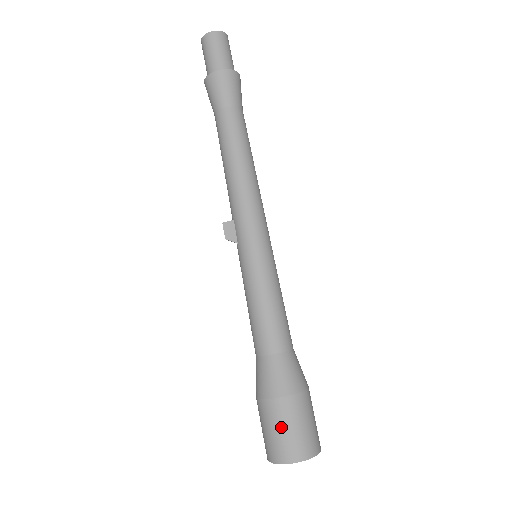
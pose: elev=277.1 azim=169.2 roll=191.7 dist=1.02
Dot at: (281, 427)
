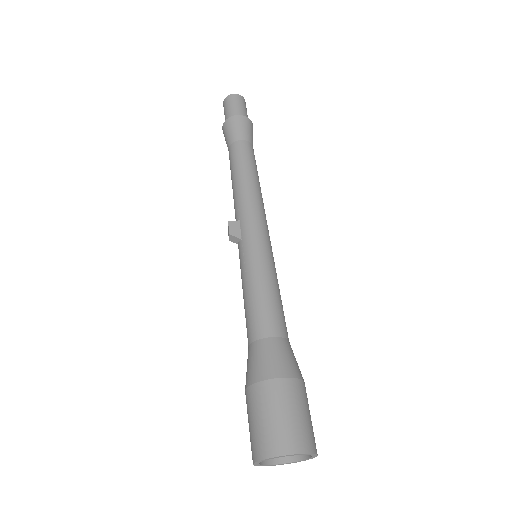
Dot at: (281, 410)
